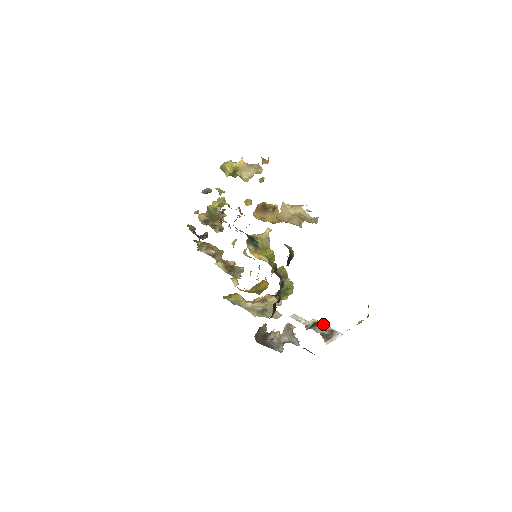
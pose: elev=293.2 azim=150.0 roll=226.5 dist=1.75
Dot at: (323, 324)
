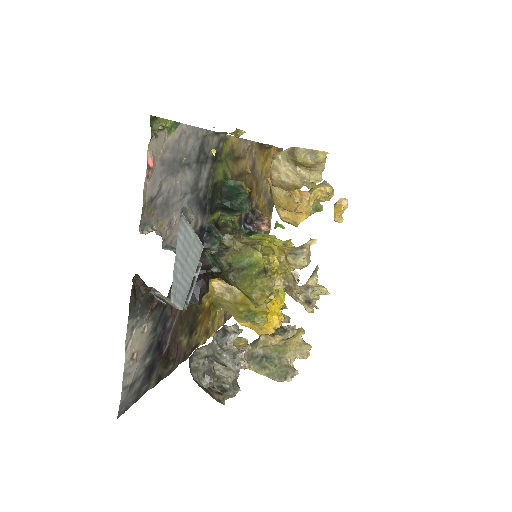
Dot at: occluded
